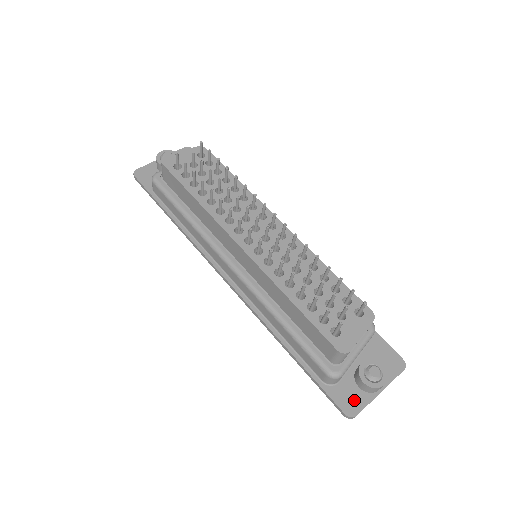
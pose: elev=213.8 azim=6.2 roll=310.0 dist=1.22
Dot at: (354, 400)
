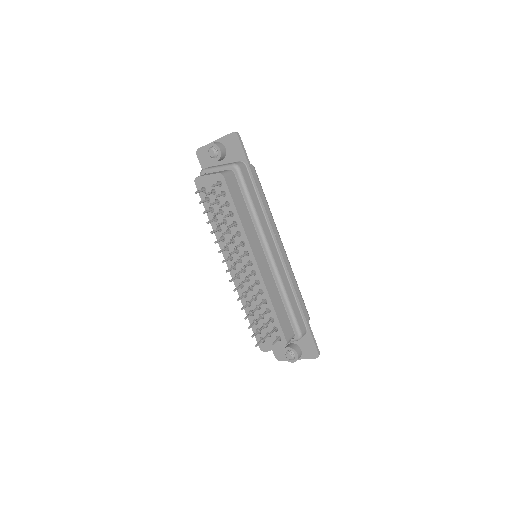
Dot at: (282, 355)
